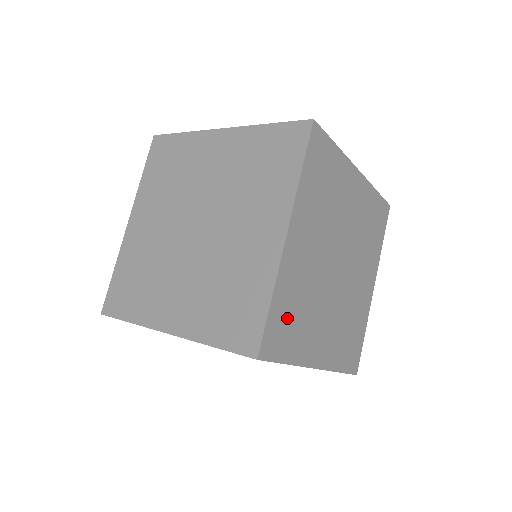
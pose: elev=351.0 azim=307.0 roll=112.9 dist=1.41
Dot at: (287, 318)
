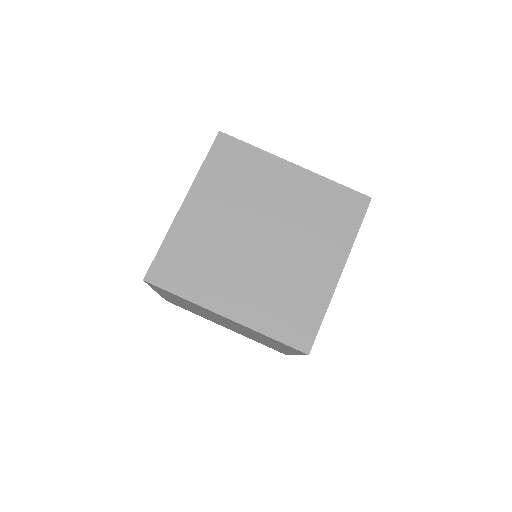
Dot at: (181, 261)
